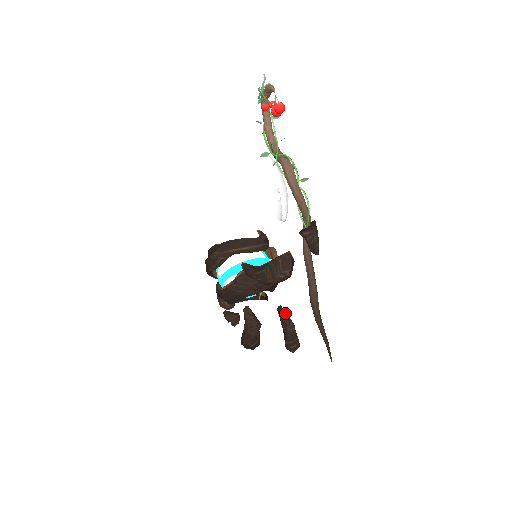
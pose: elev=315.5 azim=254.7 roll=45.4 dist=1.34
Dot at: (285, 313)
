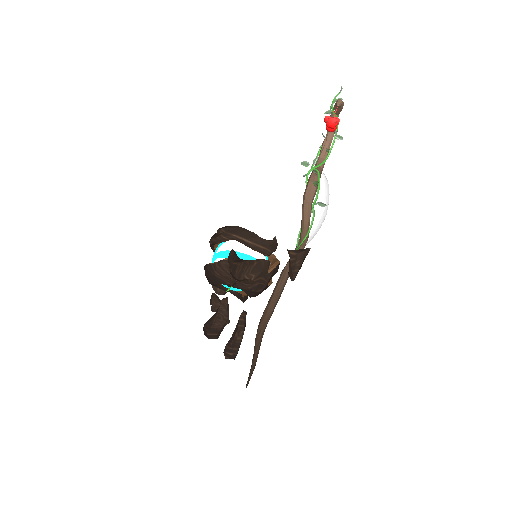
Dot at: (244, 320)
